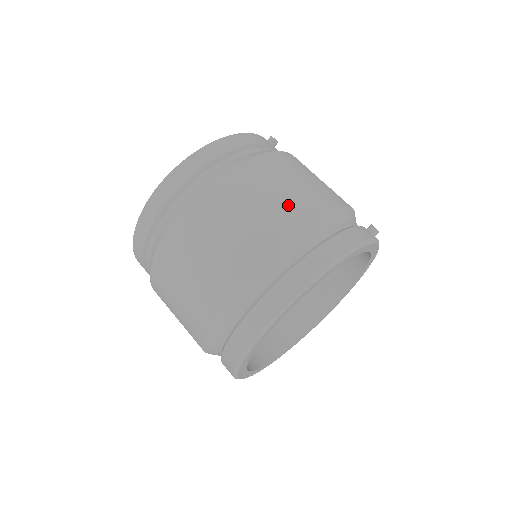
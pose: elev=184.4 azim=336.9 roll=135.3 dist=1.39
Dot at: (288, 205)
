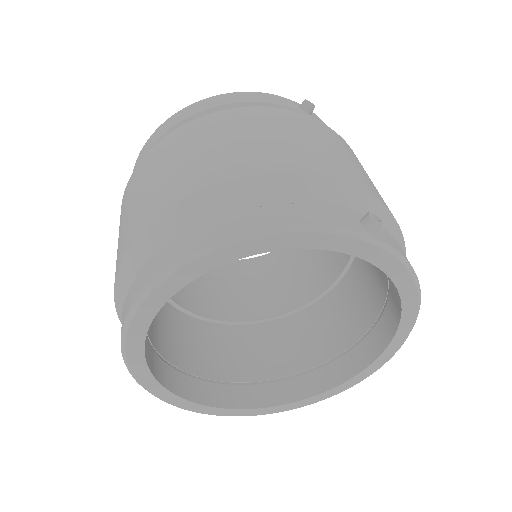
Dot at: (214, 161)
